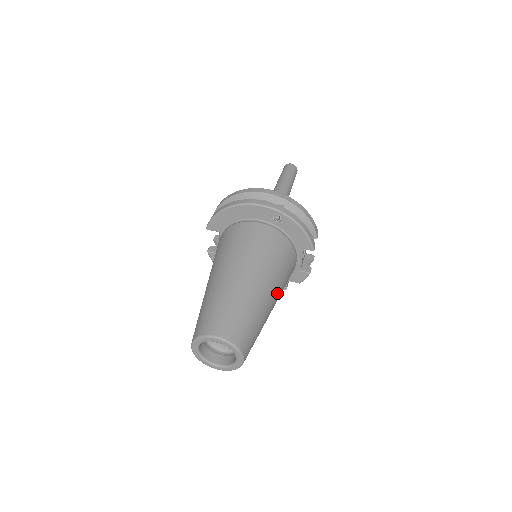
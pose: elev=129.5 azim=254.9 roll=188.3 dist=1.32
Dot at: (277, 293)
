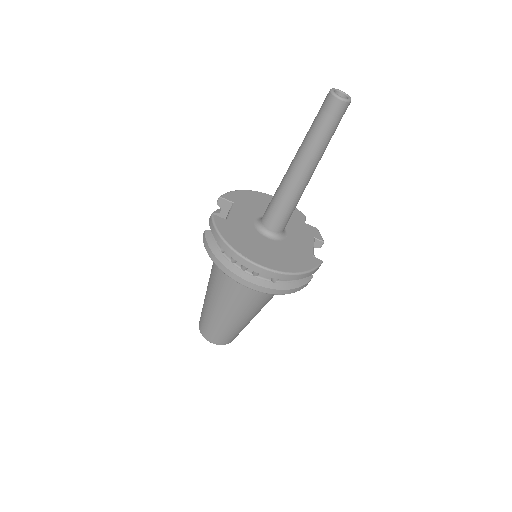
Dot at: occluded
